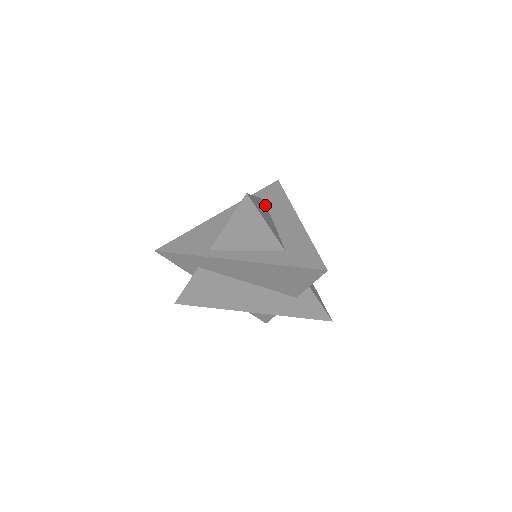
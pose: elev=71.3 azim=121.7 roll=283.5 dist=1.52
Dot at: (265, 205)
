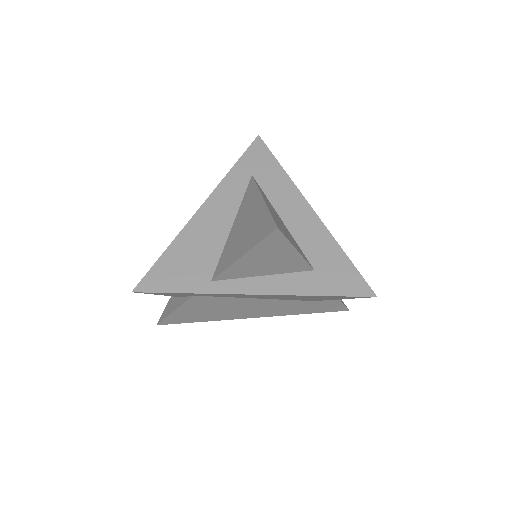
Dot at: (261, 190)
